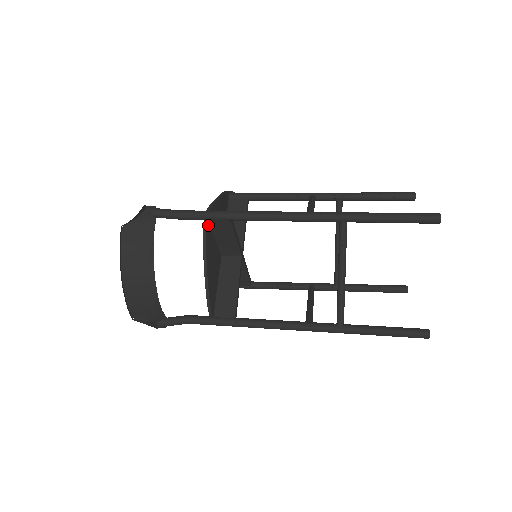
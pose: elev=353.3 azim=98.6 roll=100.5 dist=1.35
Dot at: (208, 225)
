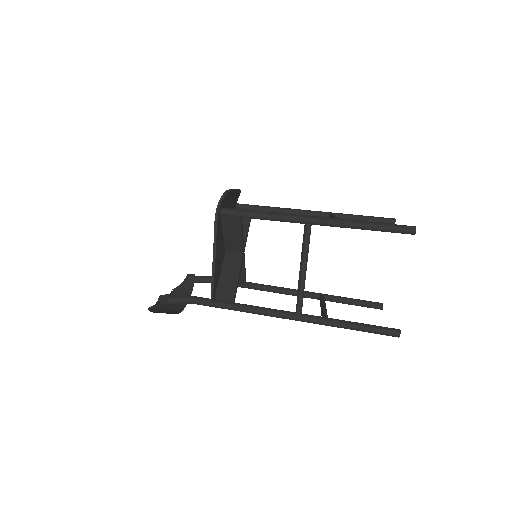
Dot at: (215, 295)
